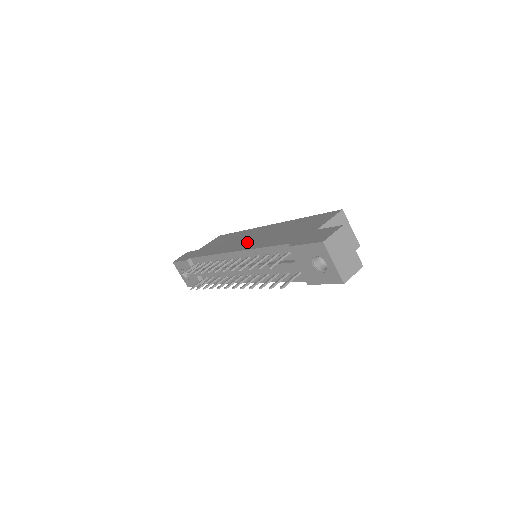
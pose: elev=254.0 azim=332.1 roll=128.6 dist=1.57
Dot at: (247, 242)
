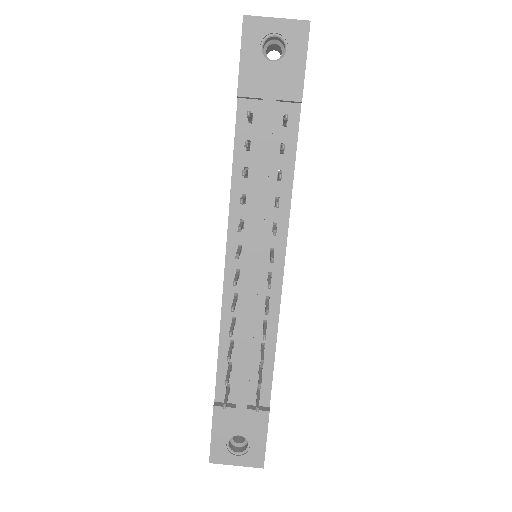
Dot at: occluded
